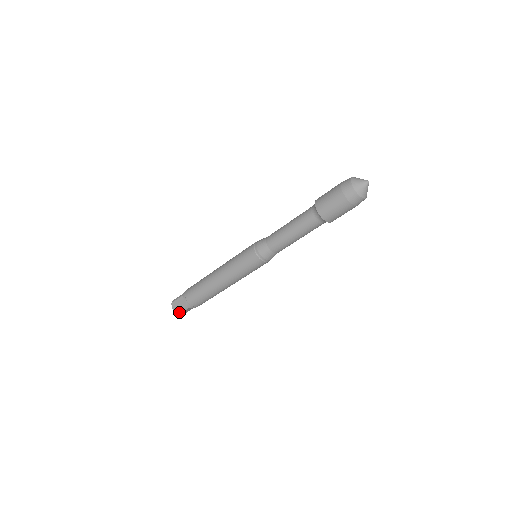
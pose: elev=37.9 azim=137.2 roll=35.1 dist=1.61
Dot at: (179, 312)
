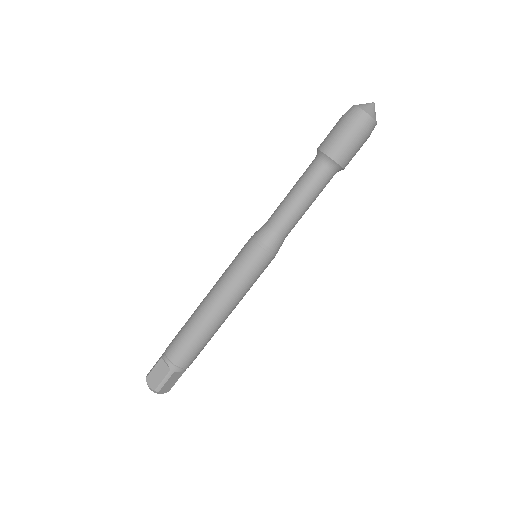
Dot at: (159, 386)
